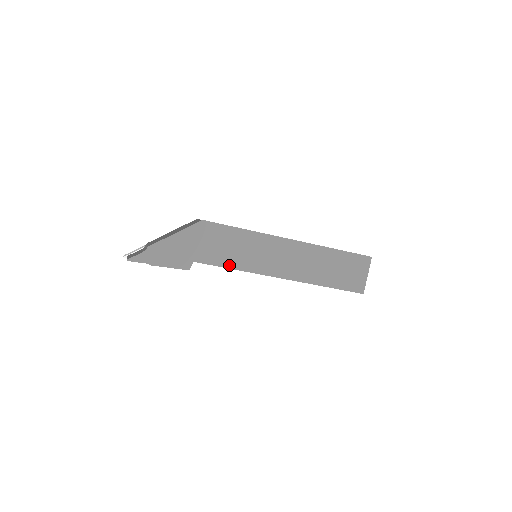
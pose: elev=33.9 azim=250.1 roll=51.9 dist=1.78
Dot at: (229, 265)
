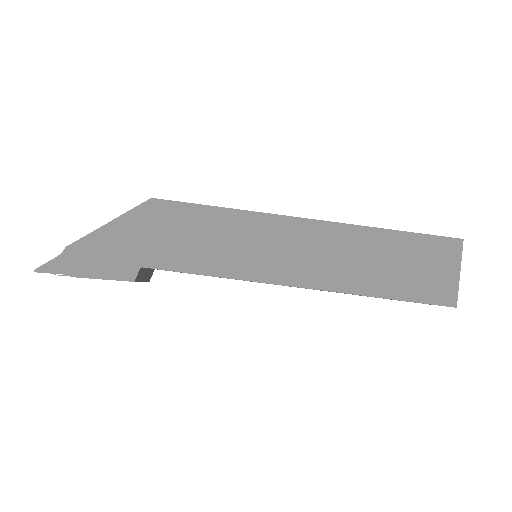
Dot at: (201, 269)
